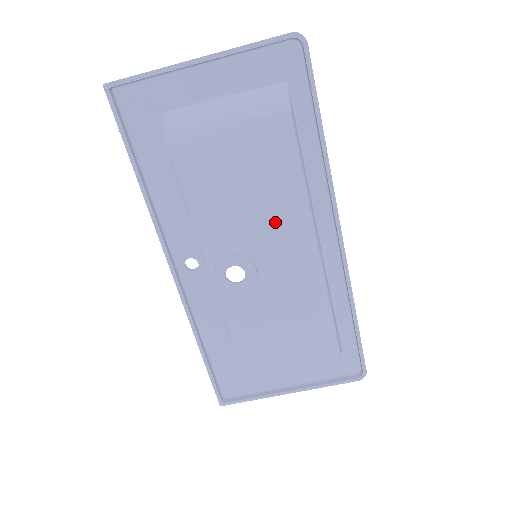
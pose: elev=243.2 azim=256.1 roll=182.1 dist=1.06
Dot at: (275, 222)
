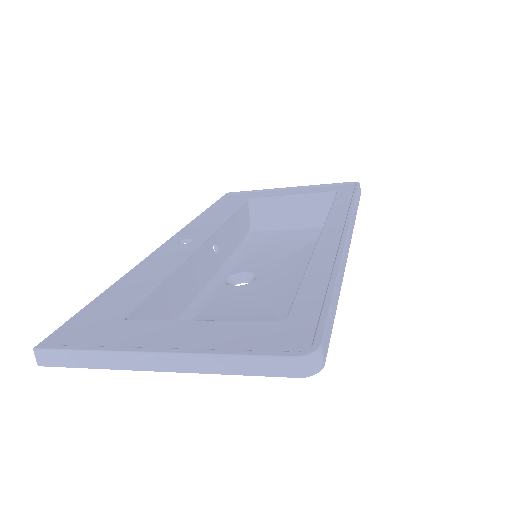
Dot at: occluded
